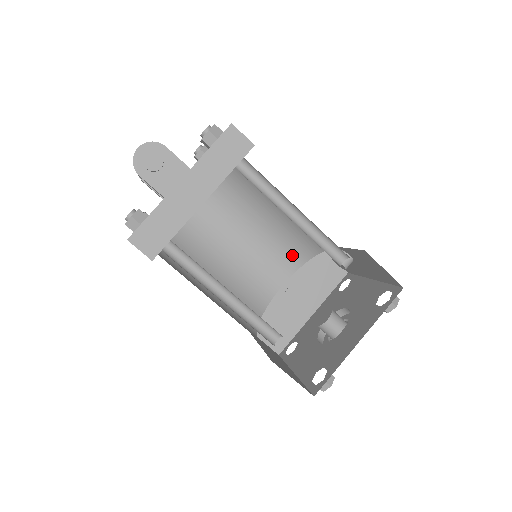
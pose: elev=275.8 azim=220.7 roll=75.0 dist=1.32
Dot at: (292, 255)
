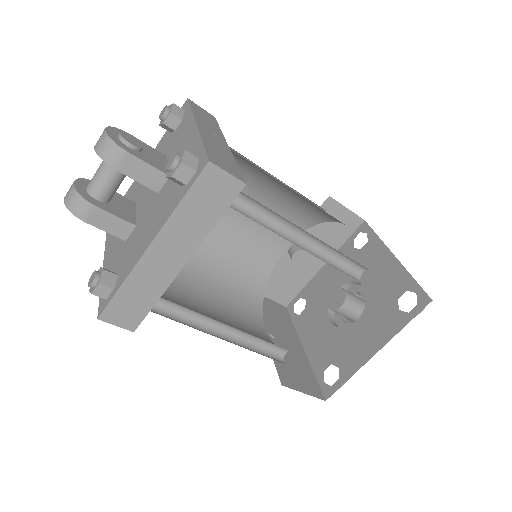
Dot at: (249, 294)
